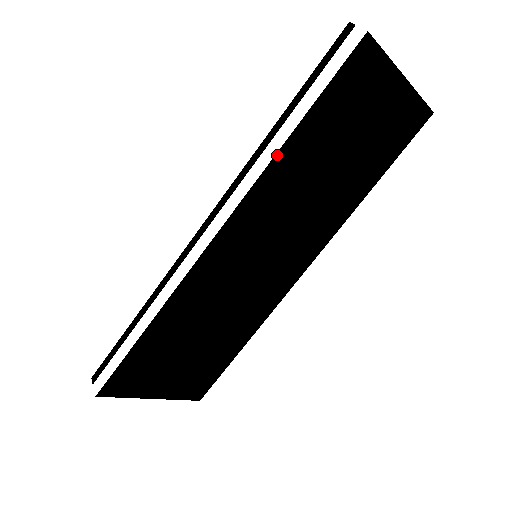
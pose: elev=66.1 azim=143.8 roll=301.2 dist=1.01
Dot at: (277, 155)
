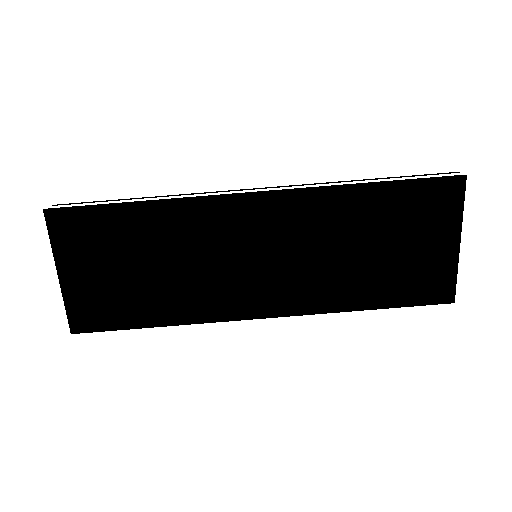
Dot at: (351, 186)
